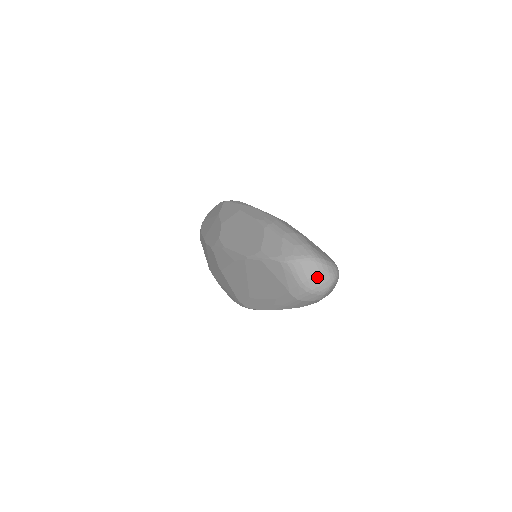
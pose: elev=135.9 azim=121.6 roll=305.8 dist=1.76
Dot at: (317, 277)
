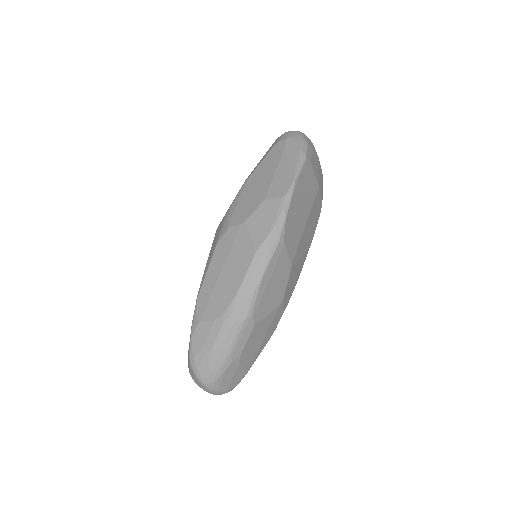
Dot at: (200, 387)
